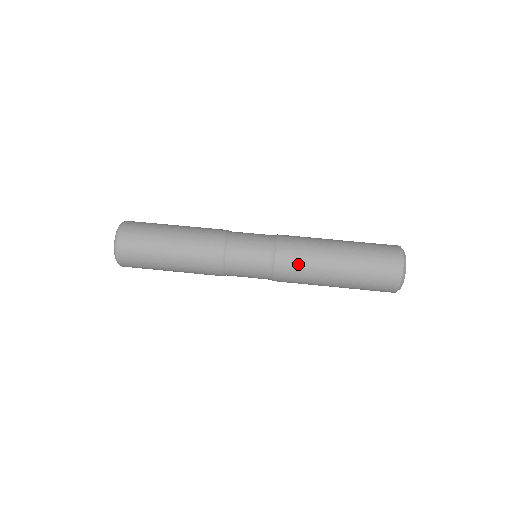
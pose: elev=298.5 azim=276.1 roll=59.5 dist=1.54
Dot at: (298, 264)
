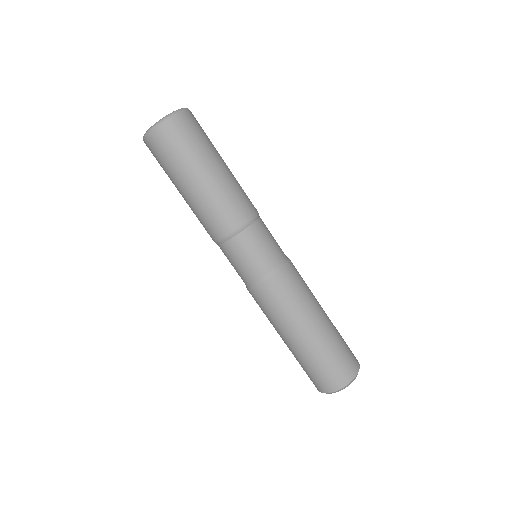
Dot at: (264, 309)
